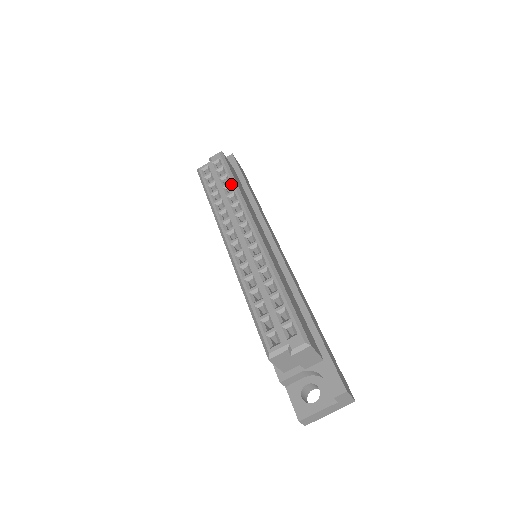
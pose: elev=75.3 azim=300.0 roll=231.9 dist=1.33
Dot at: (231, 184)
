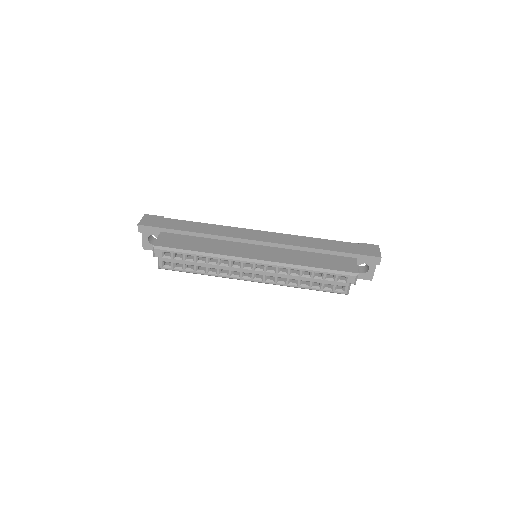
Dot at: (198, 257)
